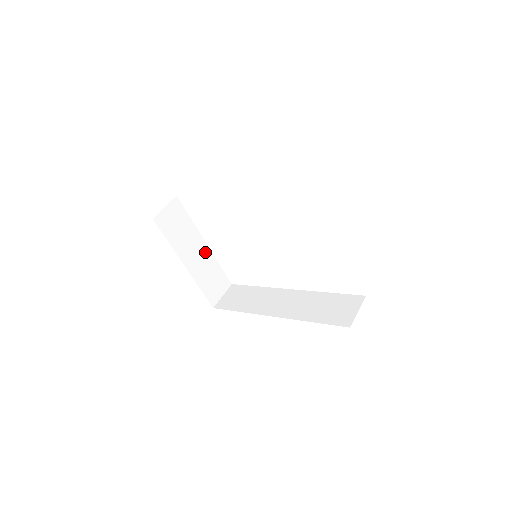
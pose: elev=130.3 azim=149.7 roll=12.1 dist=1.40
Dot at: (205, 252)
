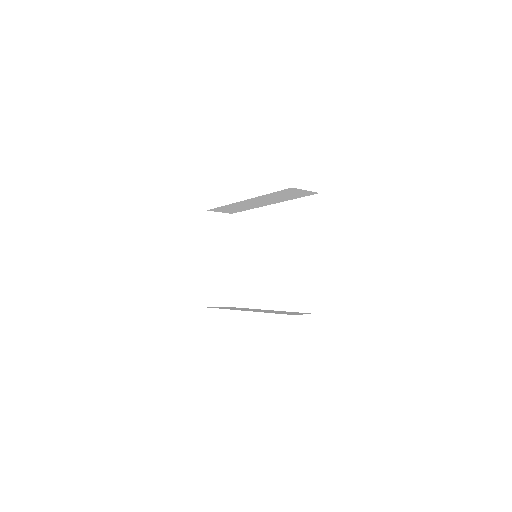
Dot at: (225, 265)
